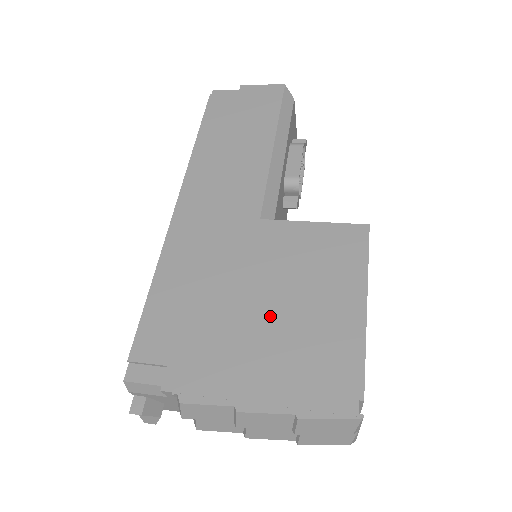
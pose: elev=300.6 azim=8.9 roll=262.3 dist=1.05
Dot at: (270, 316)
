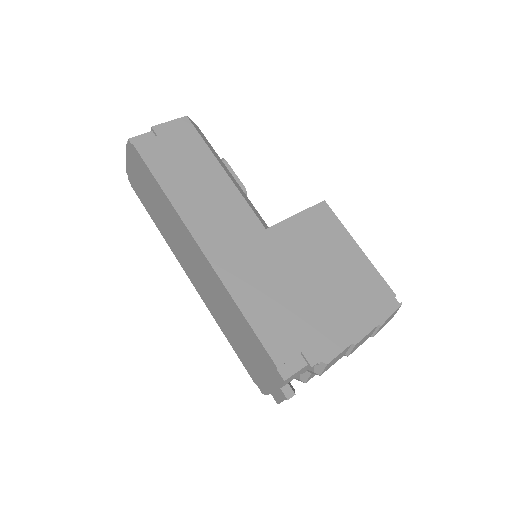
Dot at: (325, 285)
